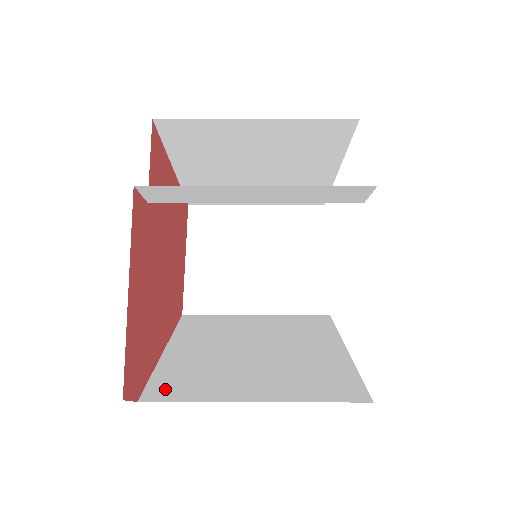
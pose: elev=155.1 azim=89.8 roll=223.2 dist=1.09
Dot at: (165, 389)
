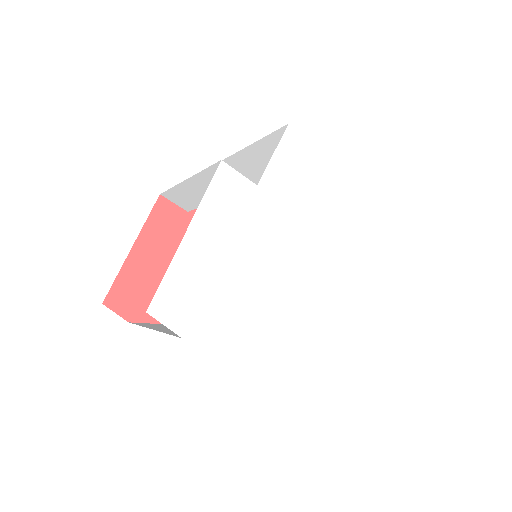
Dot at: (149, 324)
